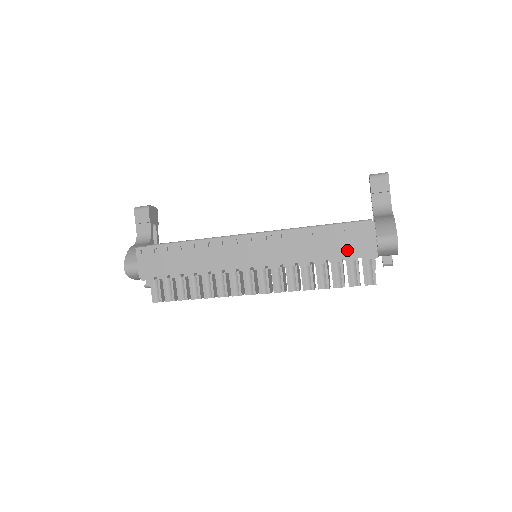
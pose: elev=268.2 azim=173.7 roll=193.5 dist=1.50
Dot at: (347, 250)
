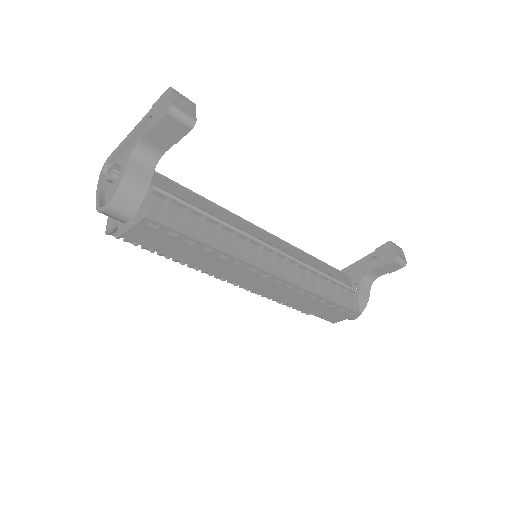
Dot at: (324, 315)
